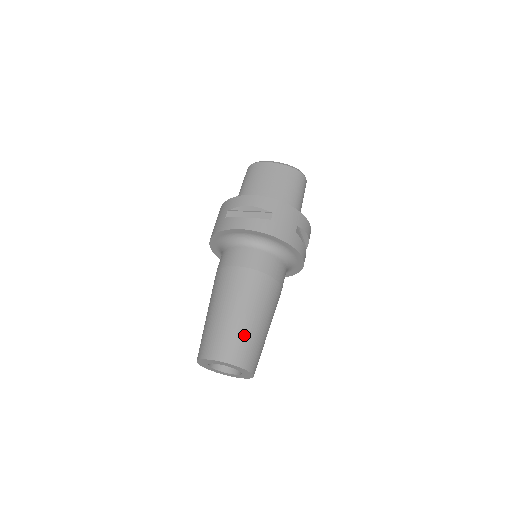
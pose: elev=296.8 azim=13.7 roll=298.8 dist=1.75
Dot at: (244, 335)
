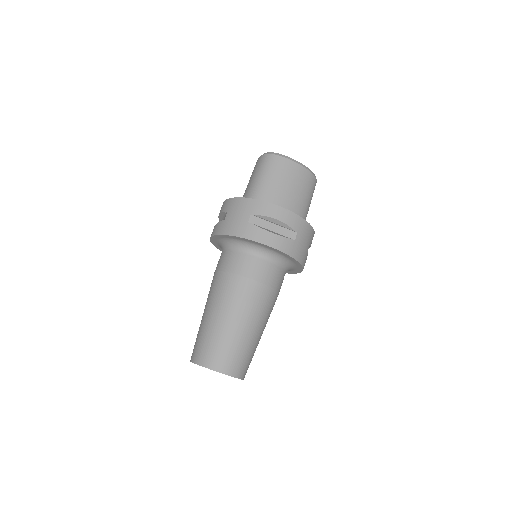
Dot at: (249, 350)
